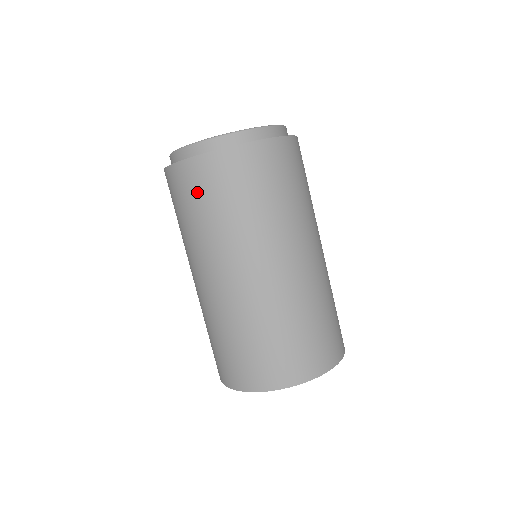
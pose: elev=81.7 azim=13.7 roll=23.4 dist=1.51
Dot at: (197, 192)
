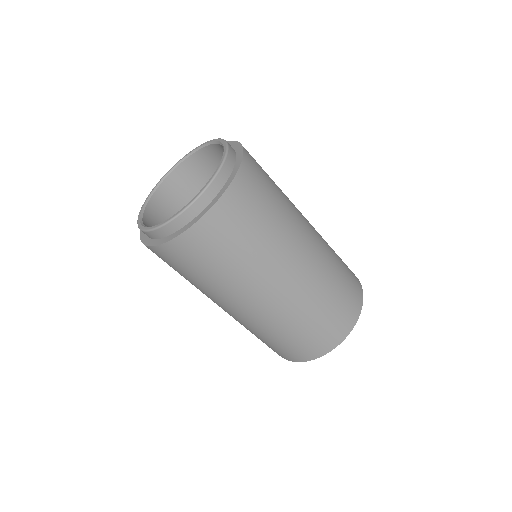
Dot at: (216, 247)
